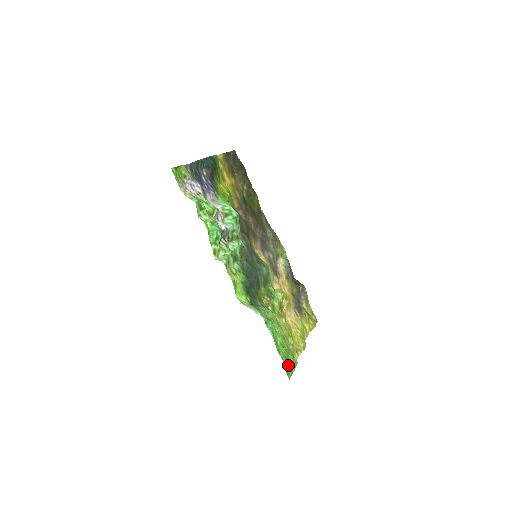
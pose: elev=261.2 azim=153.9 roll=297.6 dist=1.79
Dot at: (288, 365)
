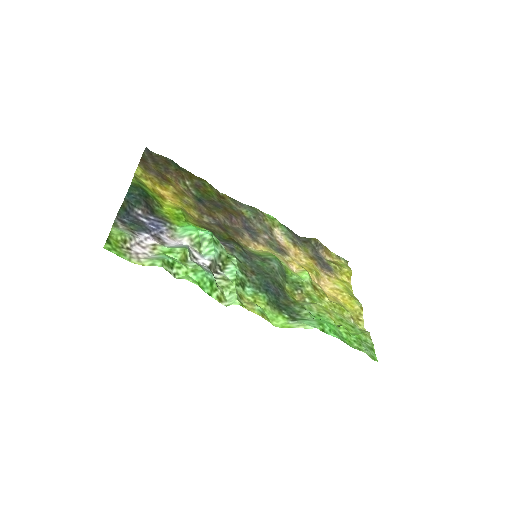
Dot at: (367, 349)
